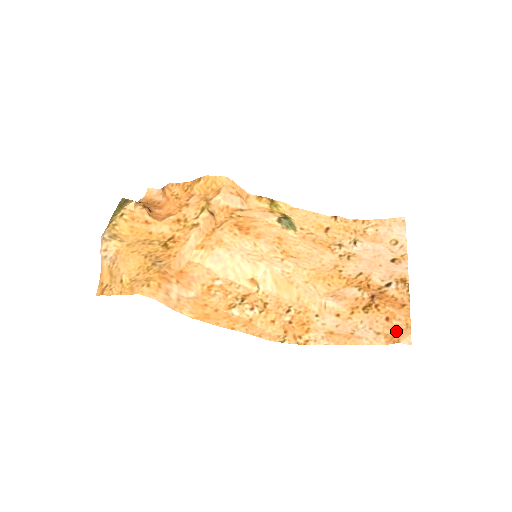
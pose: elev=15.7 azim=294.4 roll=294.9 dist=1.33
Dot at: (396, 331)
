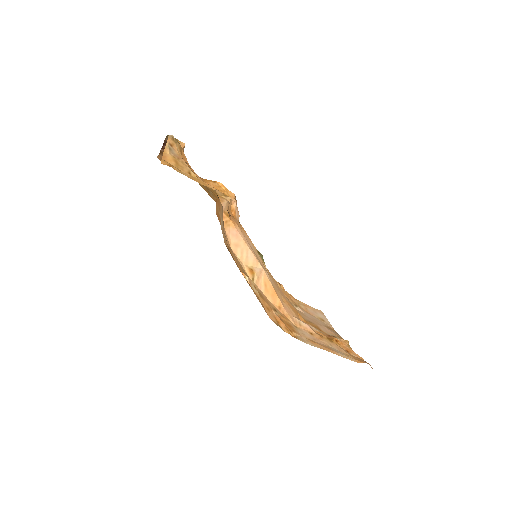
Dot at: occluded
